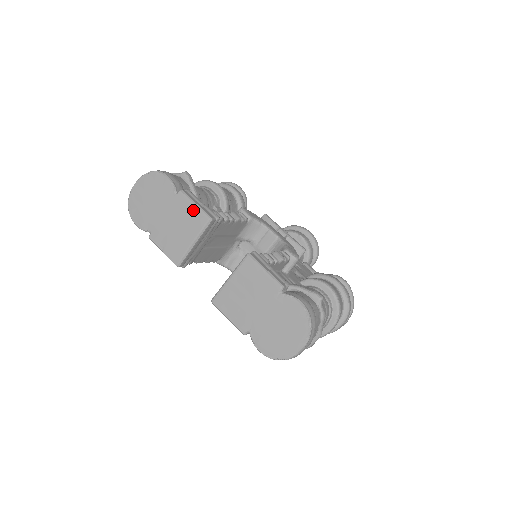
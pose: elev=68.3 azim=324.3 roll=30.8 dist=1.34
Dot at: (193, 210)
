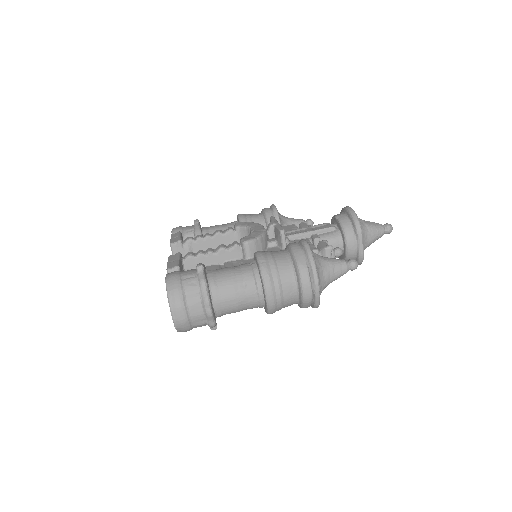
Dot at: occluded
